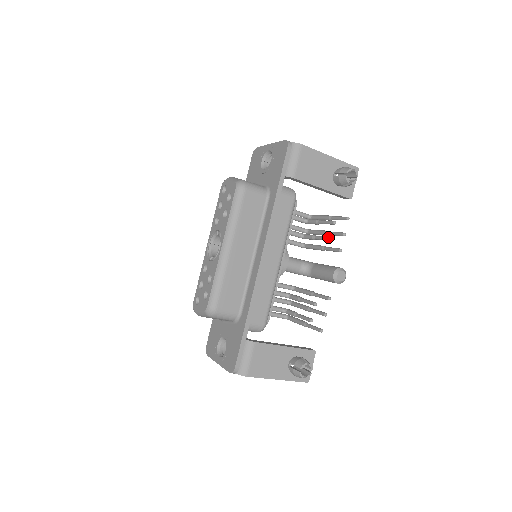
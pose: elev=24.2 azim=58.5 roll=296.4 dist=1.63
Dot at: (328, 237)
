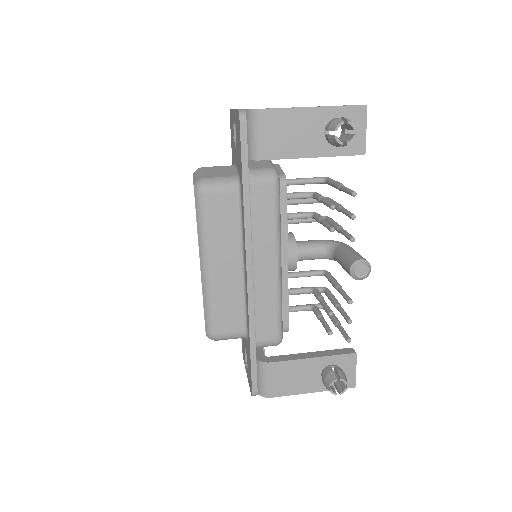
Dot at: (329, 227)
